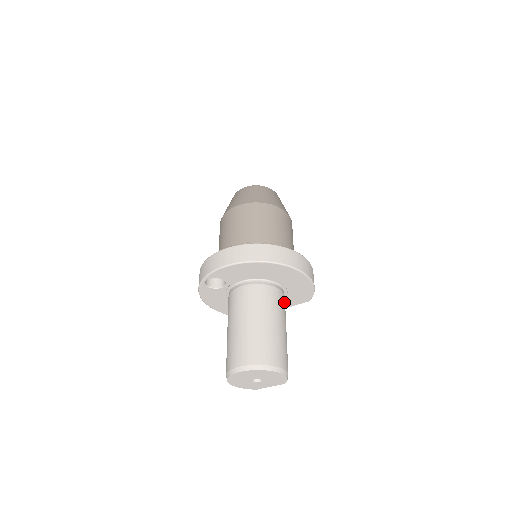
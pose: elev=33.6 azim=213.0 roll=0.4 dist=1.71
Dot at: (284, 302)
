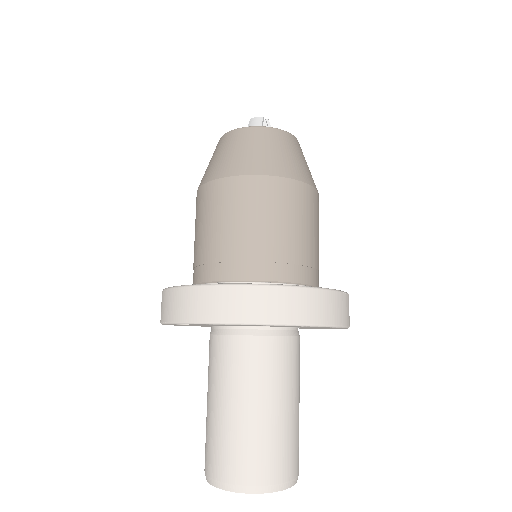
Dot at: (299, 351)
